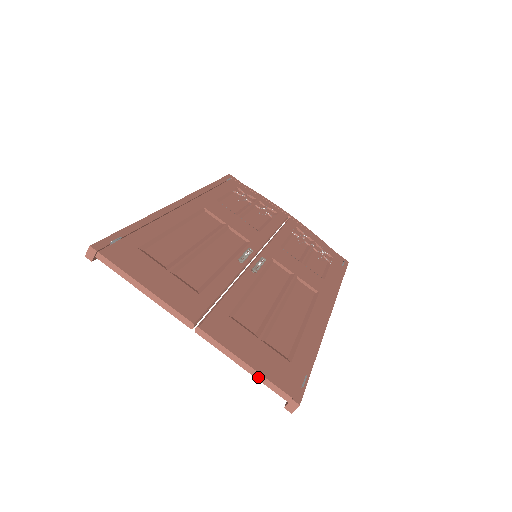
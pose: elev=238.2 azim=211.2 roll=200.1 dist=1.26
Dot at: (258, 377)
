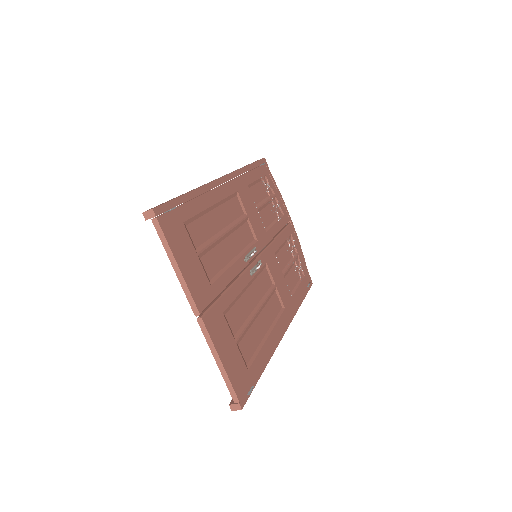
Dot at: (224, 375)
